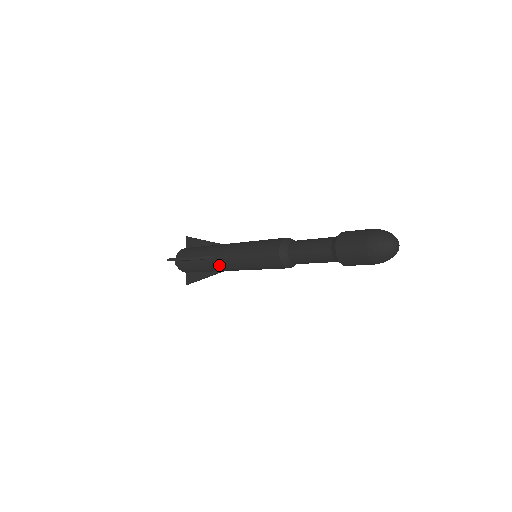
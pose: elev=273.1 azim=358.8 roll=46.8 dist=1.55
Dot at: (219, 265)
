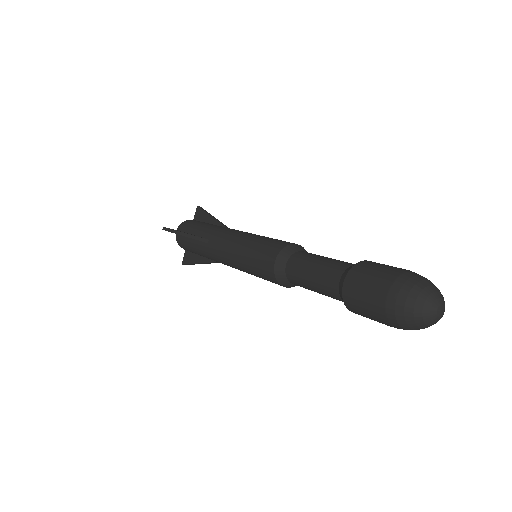
Dot at: (212, 253)
